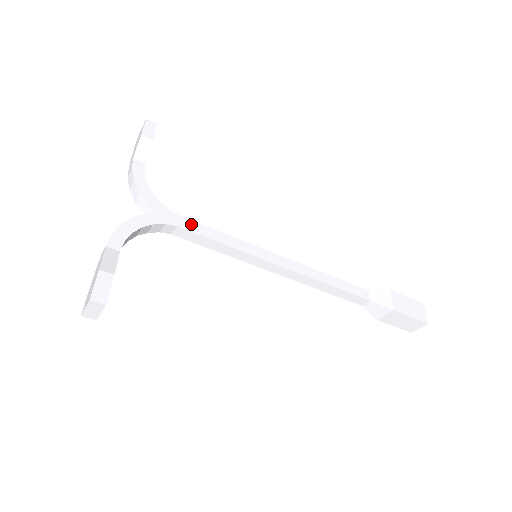
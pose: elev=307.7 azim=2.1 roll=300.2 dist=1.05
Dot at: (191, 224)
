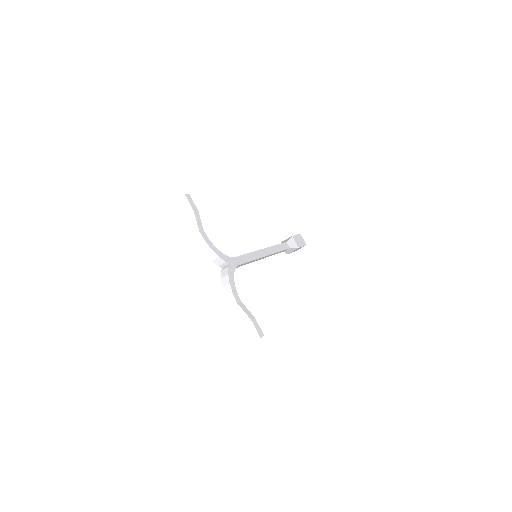
Dot at: (239, 259)
